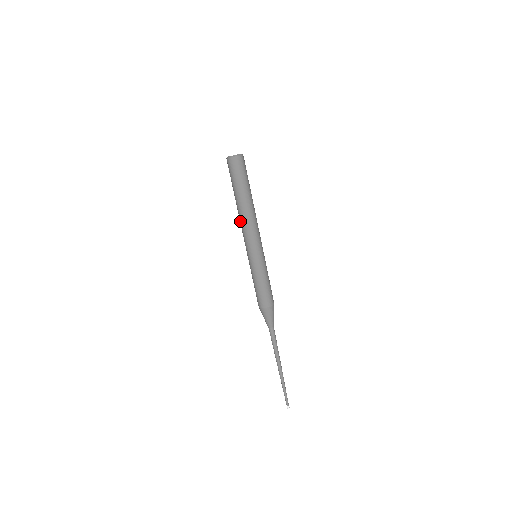
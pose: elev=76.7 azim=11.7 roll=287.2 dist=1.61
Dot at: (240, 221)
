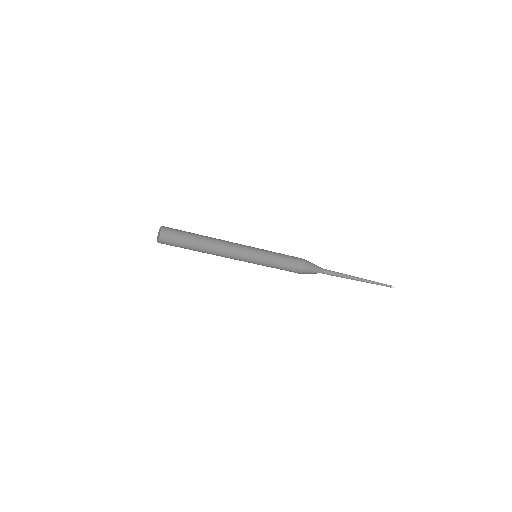
Dot at: occluded
